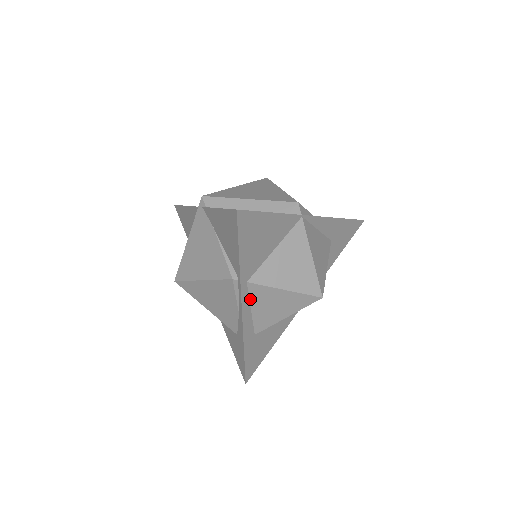
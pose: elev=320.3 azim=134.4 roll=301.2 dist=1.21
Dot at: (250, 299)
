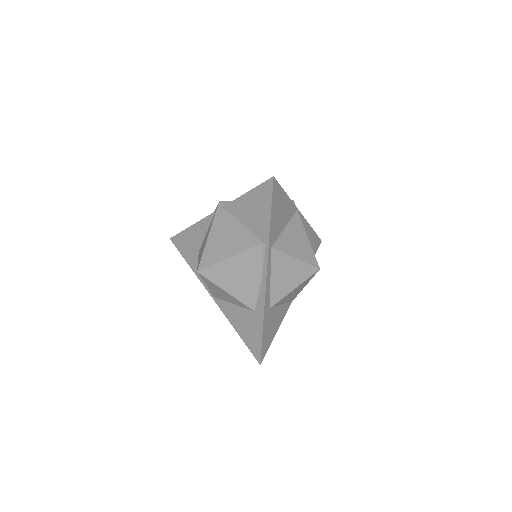
Dot at: (271, 266)
